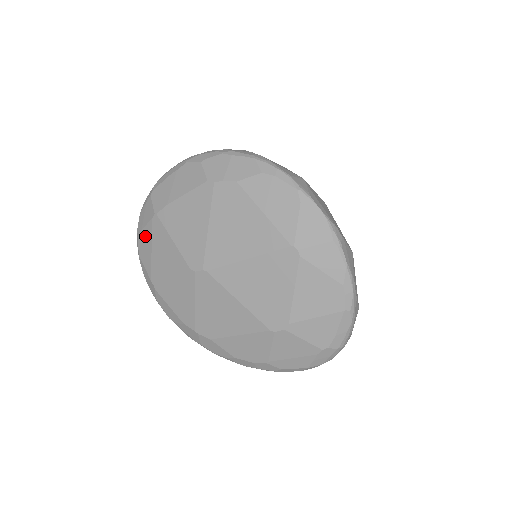
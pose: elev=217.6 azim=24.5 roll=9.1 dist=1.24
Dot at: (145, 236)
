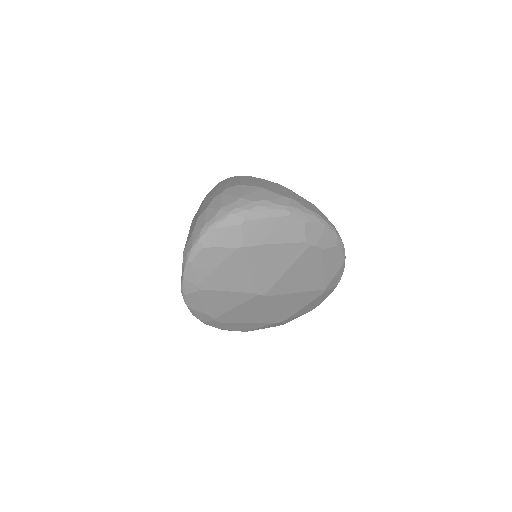
Dot at: (215, 254)
